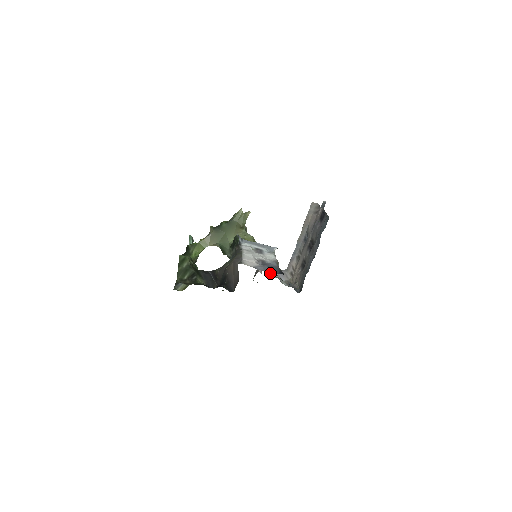
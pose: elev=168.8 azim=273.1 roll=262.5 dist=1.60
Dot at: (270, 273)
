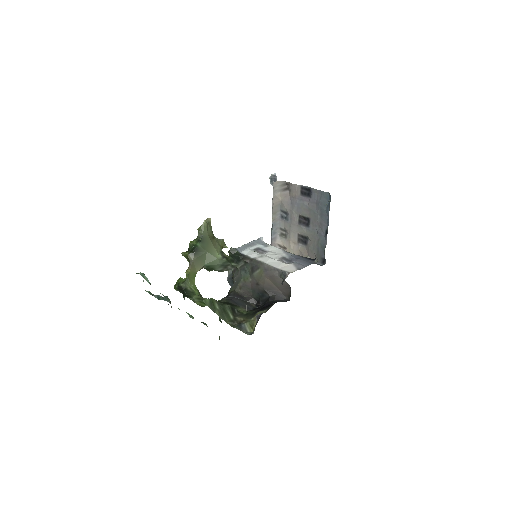
Dot at: occluded
